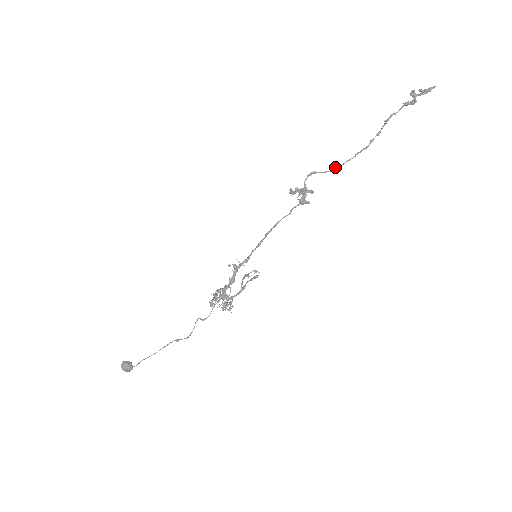
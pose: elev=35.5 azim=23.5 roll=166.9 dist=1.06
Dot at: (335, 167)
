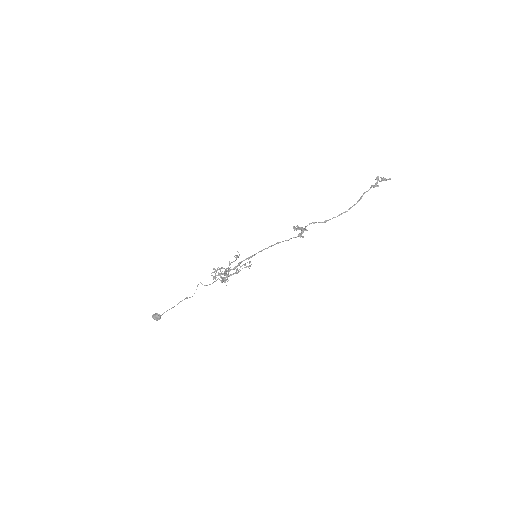
Dot at: (325, 221)
